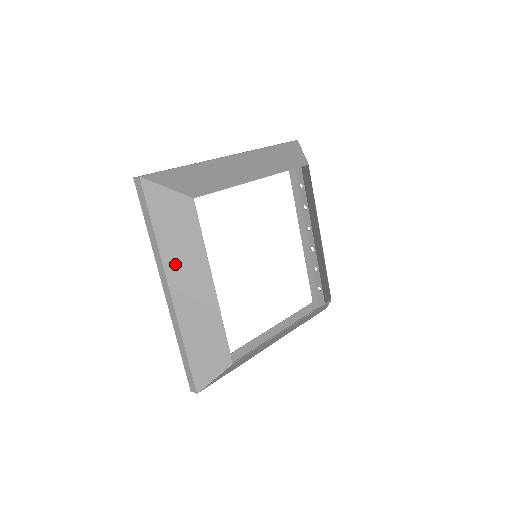
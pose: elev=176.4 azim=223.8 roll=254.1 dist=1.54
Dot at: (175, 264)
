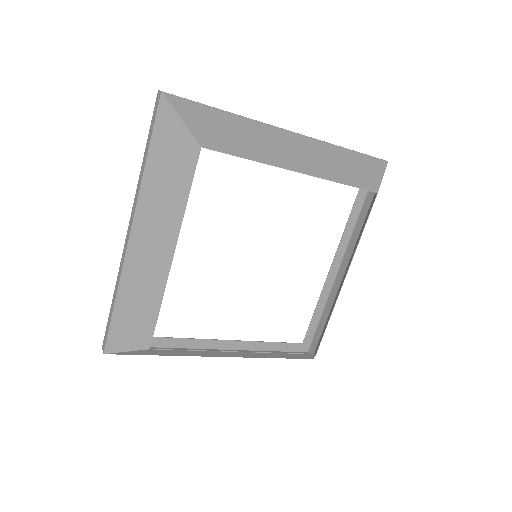
Dot at: (200, 355)
